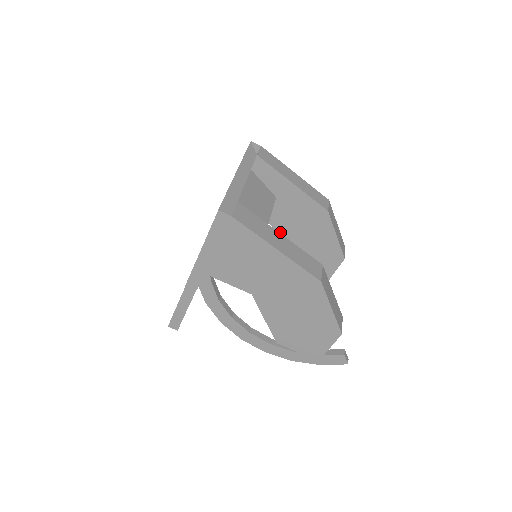
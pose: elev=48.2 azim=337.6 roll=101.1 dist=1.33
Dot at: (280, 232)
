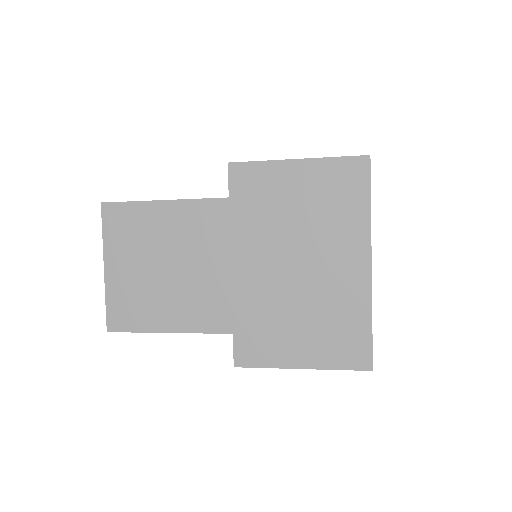
Dot at: occluded
